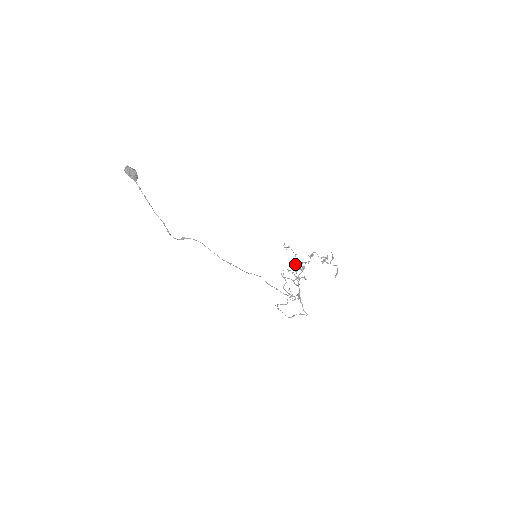
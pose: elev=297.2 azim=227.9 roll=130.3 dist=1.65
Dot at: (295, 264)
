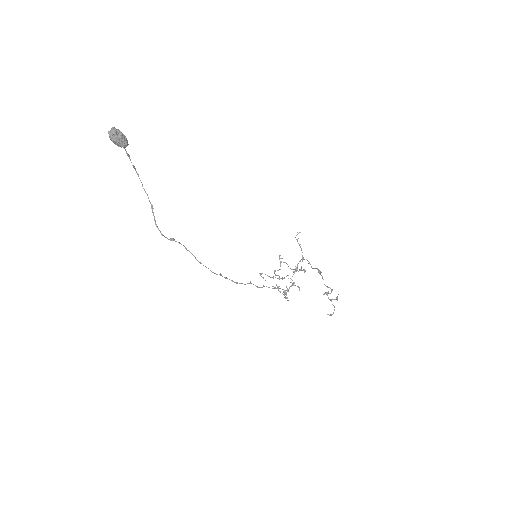
Dot at: (297, 266)
